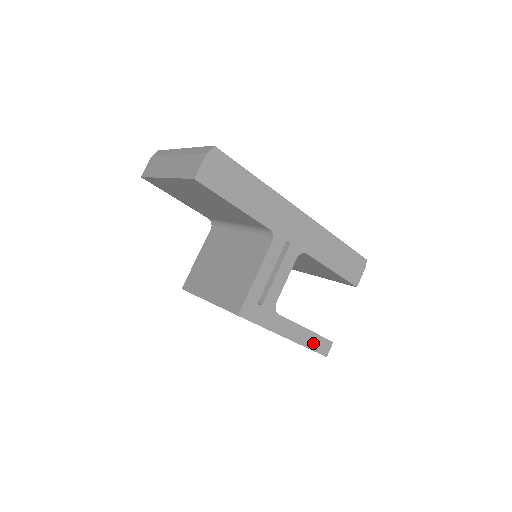
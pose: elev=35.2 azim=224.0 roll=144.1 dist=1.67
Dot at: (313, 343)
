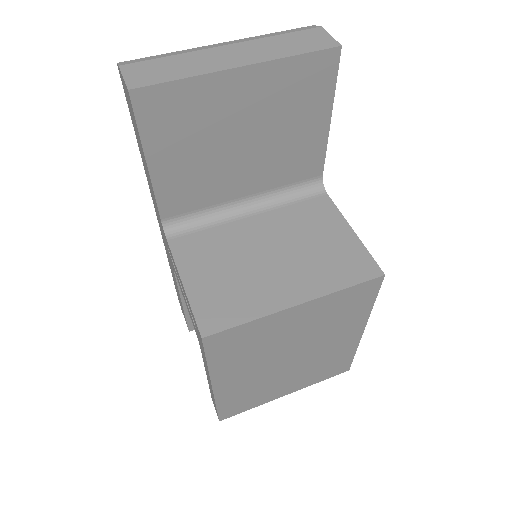
Dot at: occluded
